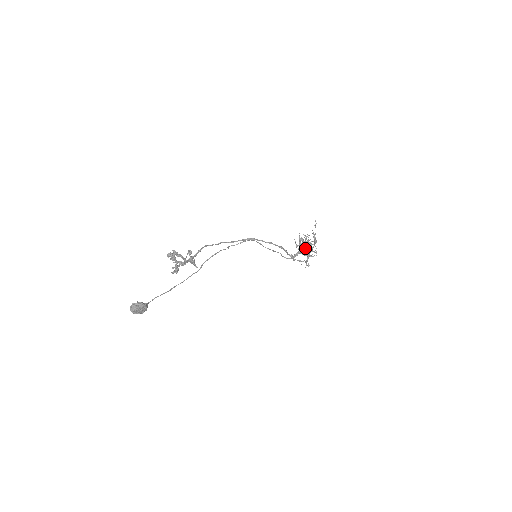
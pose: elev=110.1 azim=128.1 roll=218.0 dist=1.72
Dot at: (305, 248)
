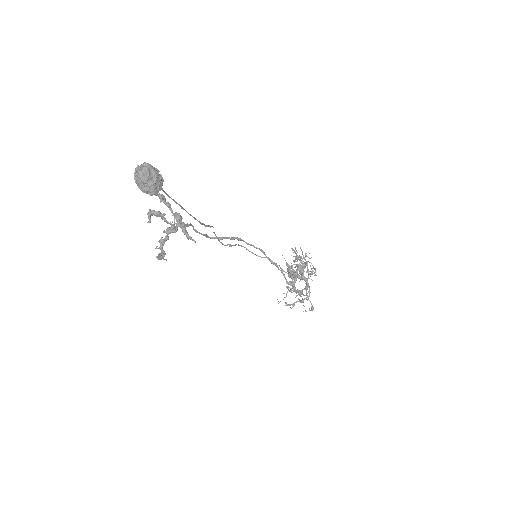
Dot at: (301, 263)
